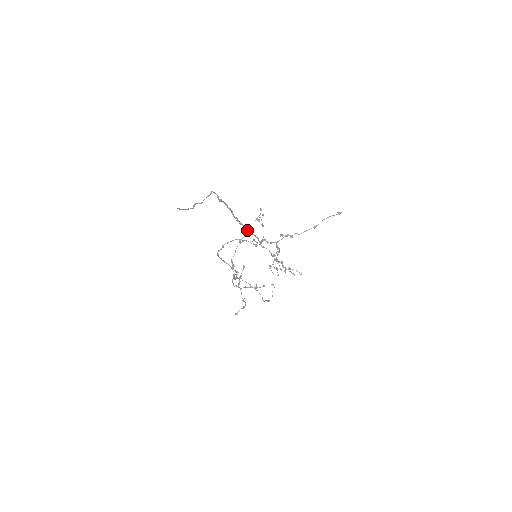
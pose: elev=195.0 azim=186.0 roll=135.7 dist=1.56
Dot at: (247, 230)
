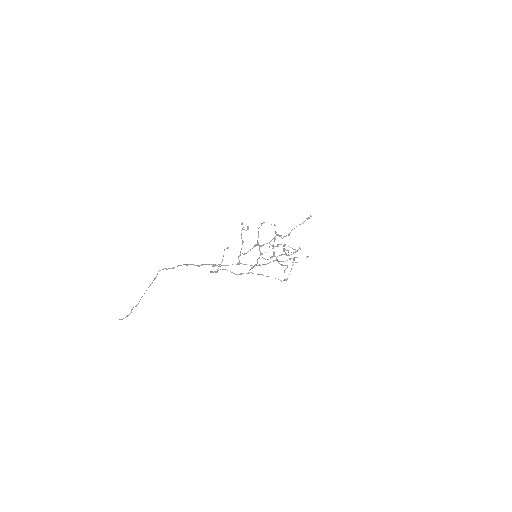
Dot at: (217, 265)
